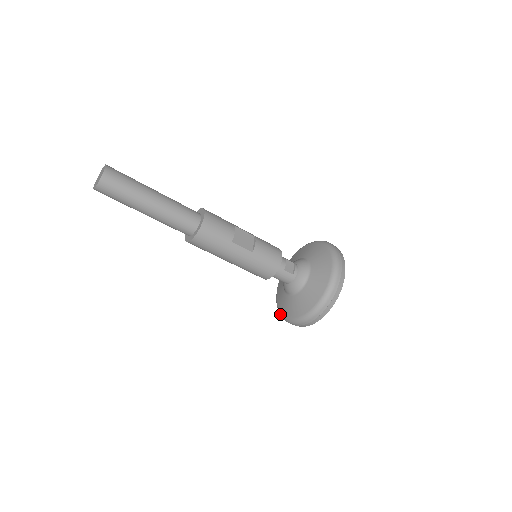
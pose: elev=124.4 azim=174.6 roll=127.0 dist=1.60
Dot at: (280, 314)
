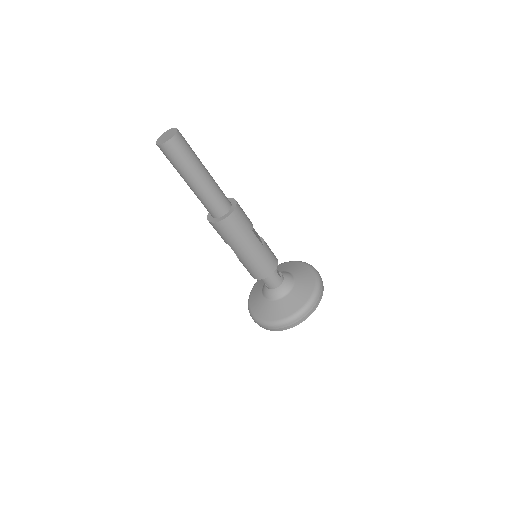
Dot at: (261, 321)
